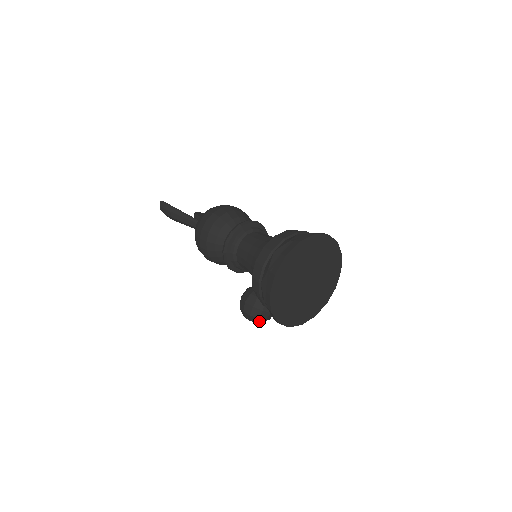
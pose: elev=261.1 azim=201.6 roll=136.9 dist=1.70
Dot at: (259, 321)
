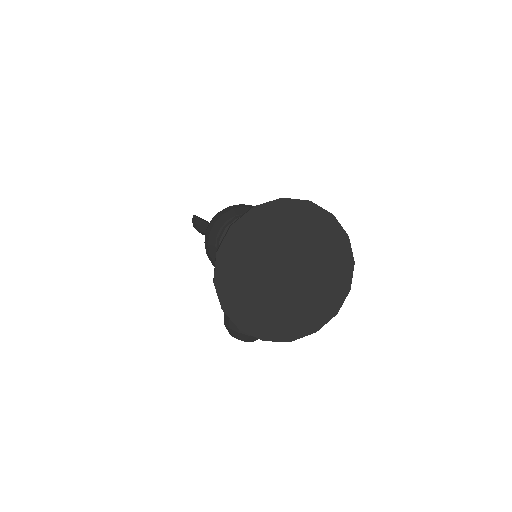
Dot at: (243, 337)
